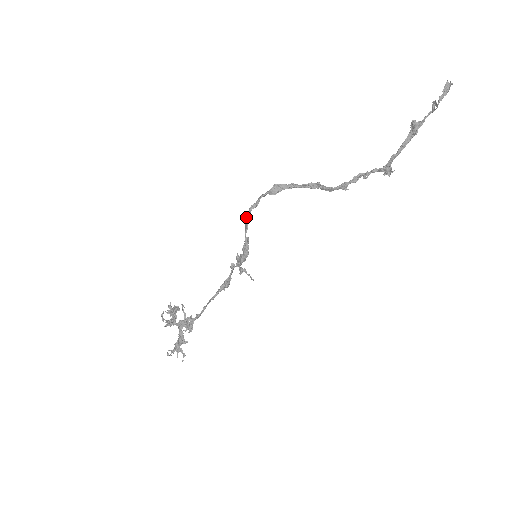
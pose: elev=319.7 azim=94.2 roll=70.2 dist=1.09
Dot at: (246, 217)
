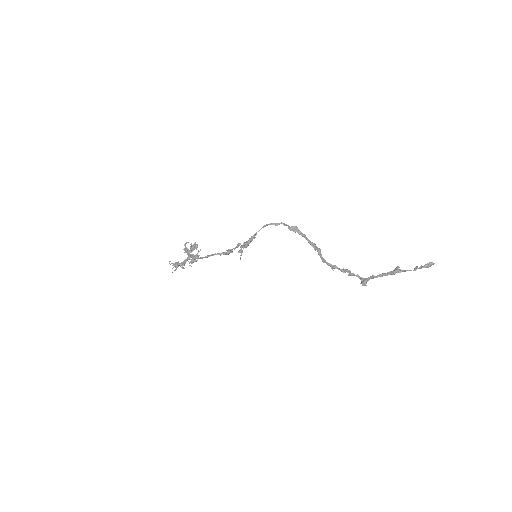
Dot at: (266, 225)
